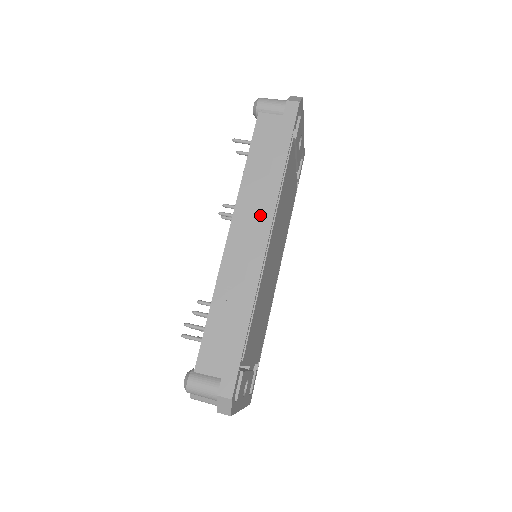
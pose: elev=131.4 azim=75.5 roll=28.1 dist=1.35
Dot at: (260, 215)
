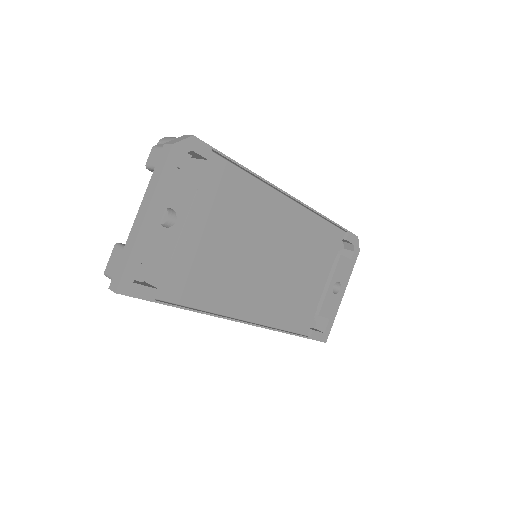
Dot at: occluded
